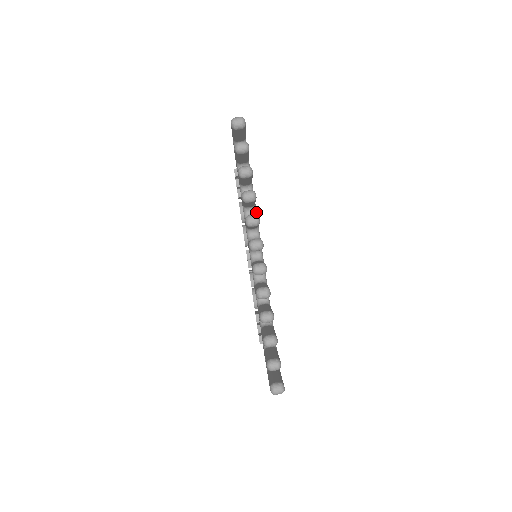
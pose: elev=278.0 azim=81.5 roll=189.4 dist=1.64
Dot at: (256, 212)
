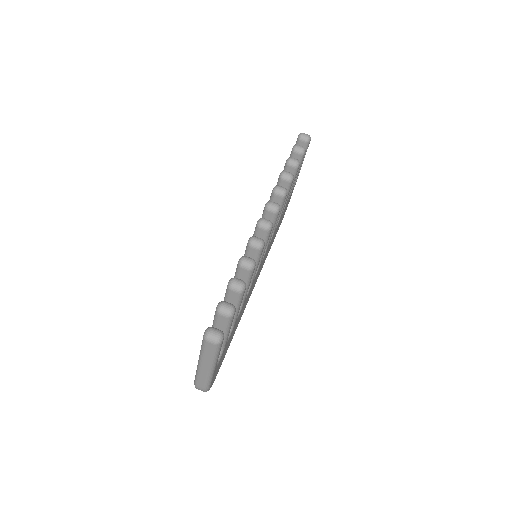
Dot at: (276, 227)
